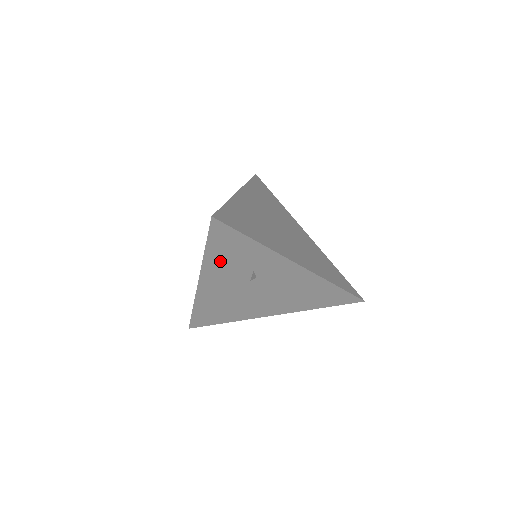
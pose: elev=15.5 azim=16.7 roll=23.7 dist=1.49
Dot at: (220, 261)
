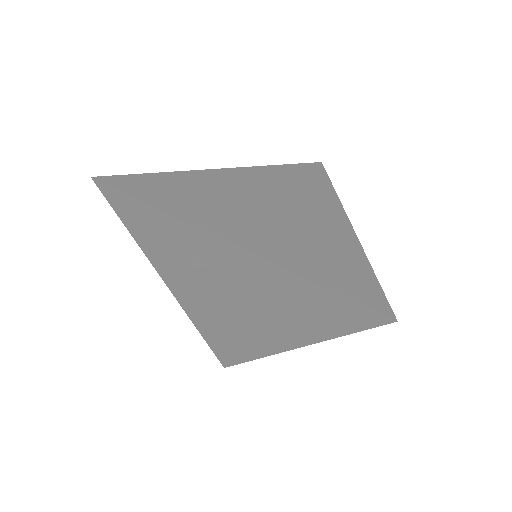
Dot at: (156, 249)
